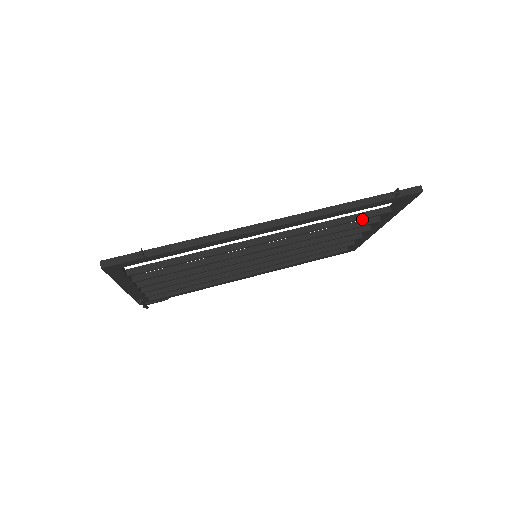
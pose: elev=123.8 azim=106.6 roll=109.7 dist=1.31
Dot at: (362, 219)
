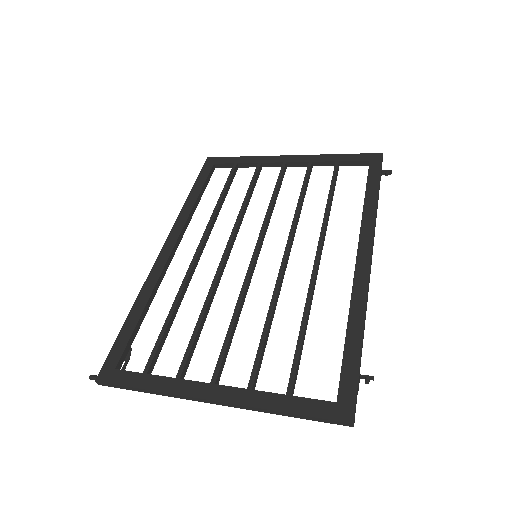
Dot at: occluded
